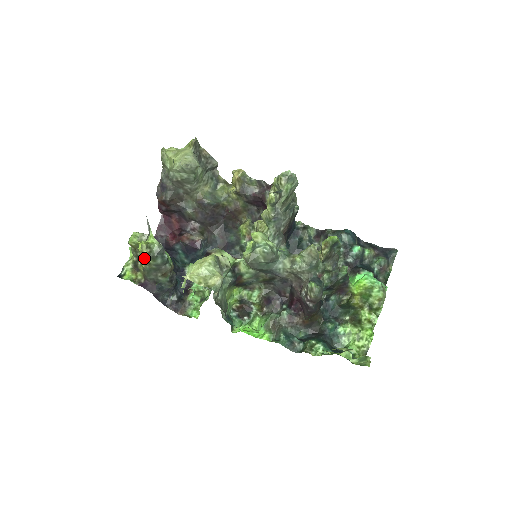
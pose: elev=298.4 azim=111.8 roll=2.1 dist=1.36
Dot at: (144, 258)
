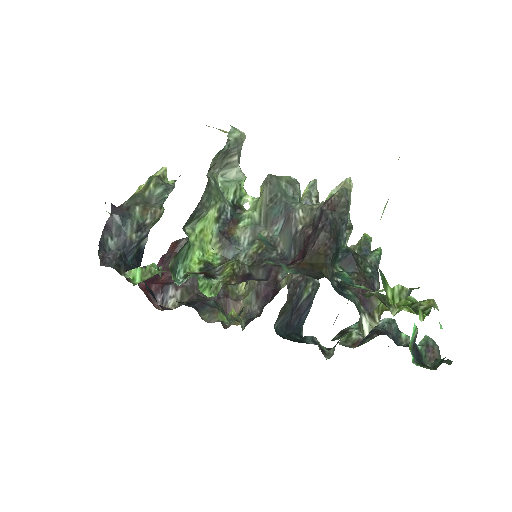
Dot at: (148, 182)
